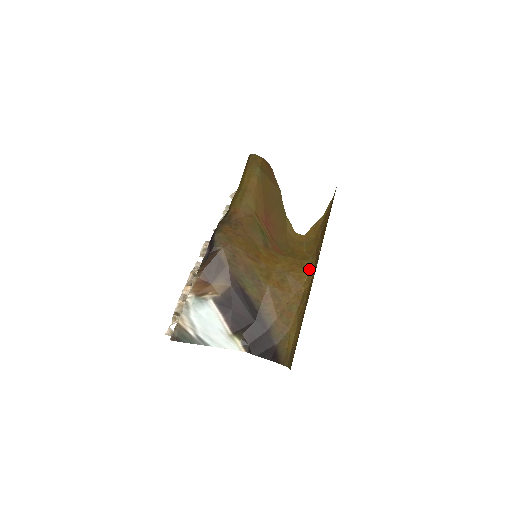
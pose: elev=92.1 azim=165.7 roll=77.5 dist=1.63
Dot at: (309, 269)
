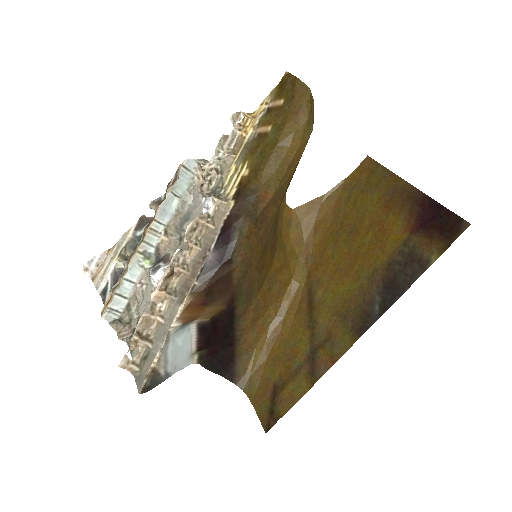
Dot at: (295, 274)
